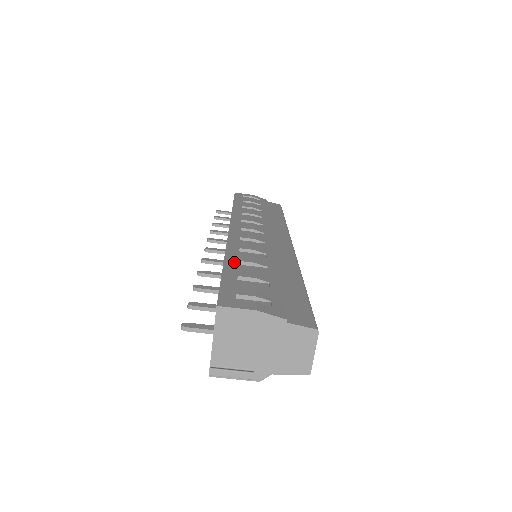
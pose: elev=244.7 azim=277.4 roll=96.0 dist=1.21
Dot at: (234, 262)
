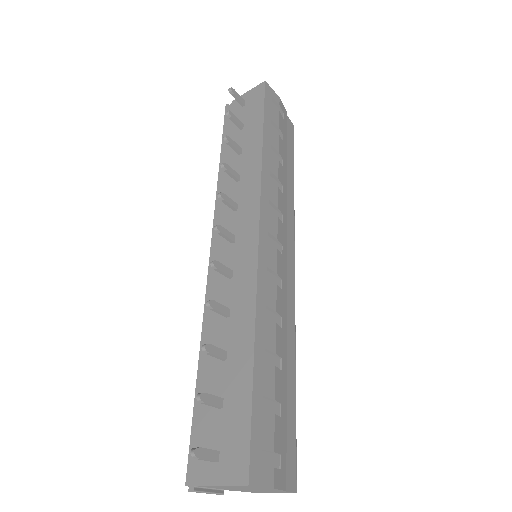
Dot at: (262, 353)
